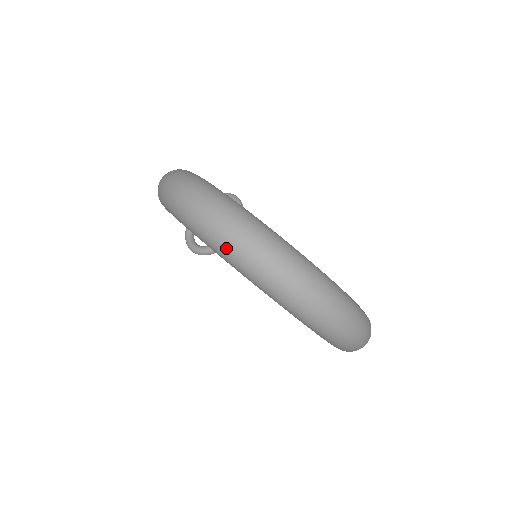
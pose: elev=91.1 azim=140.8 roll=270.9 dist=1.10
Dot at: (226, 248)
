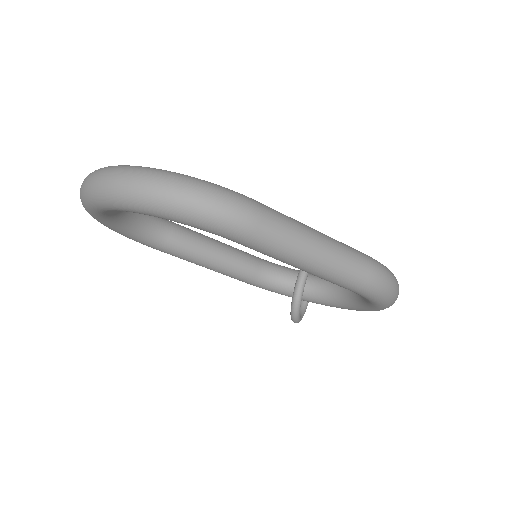
Dot at: (81, 201)
